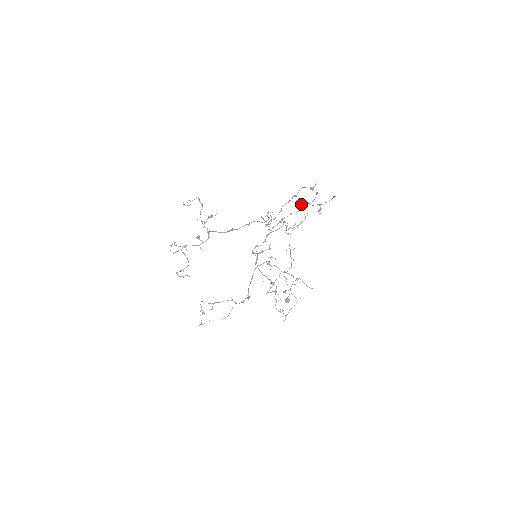
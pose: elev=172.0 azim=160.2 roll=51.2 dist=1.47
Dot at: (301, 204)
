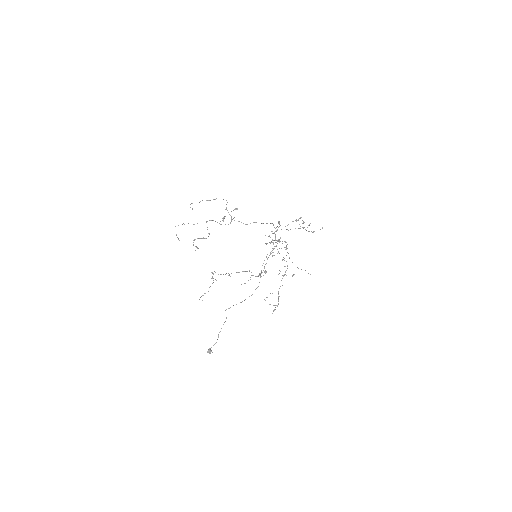
Dot at: occluded
